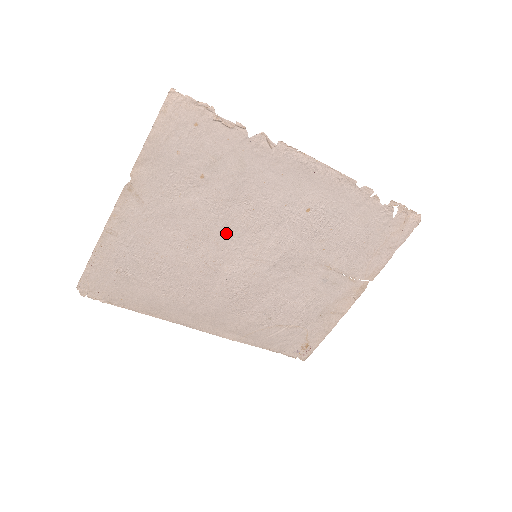
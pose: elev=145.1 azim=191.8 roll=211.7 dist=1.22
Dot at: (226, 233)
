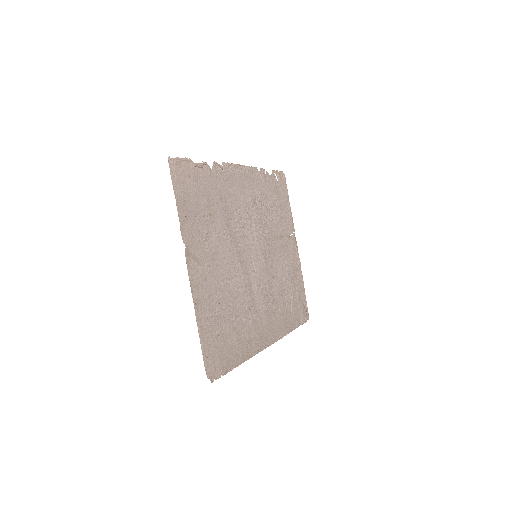
Dot at: (238, 250)
